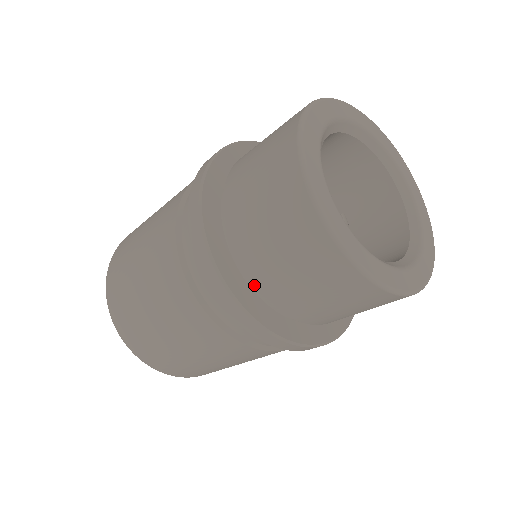
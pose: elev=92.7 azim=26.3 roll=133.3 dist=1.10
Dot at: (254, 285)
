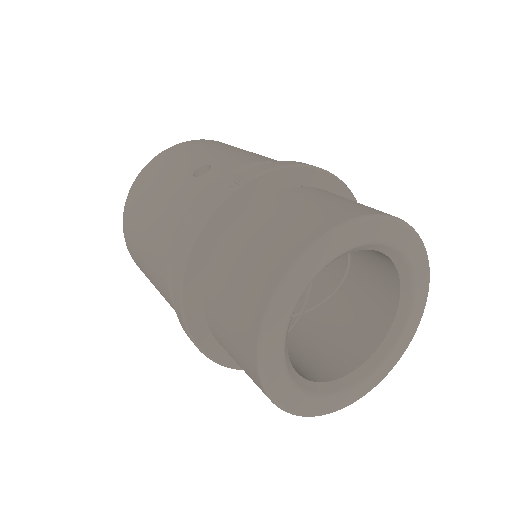
Dot at: occluded
